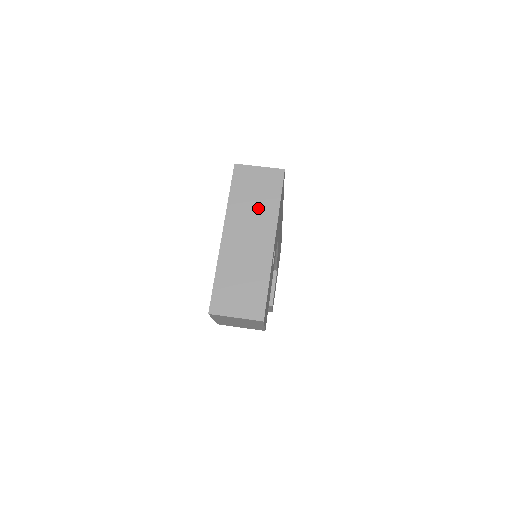
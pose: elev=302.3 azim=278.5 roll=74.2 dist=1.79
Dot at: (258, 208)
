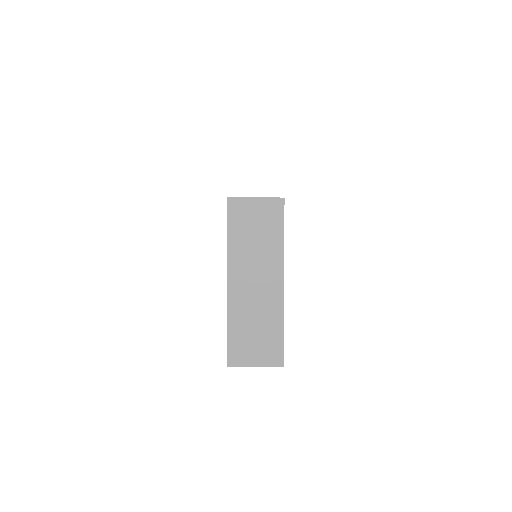
Dot at: (261, 248)
